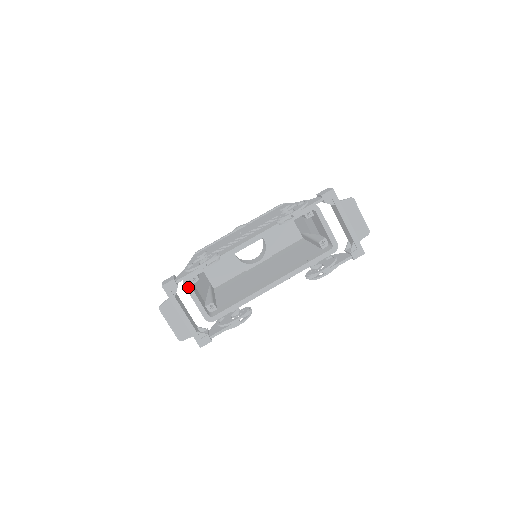
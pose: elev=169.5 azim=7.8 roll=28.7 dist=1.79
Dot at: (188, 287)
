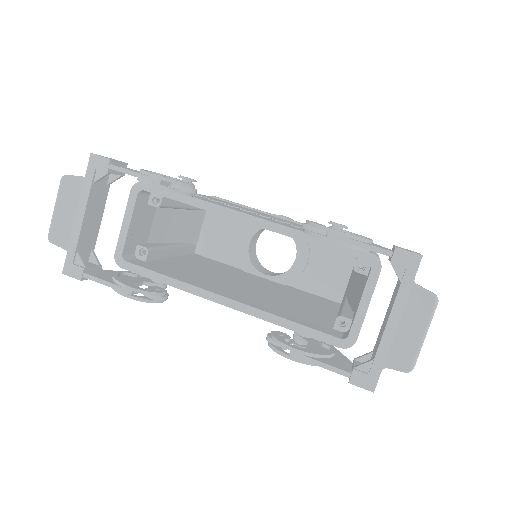
Dot at: (133, 197)
